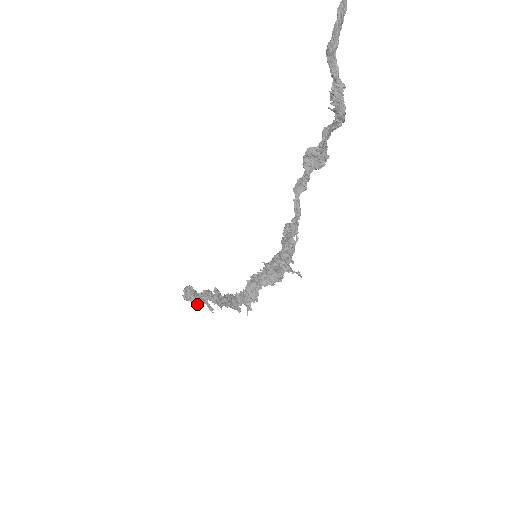
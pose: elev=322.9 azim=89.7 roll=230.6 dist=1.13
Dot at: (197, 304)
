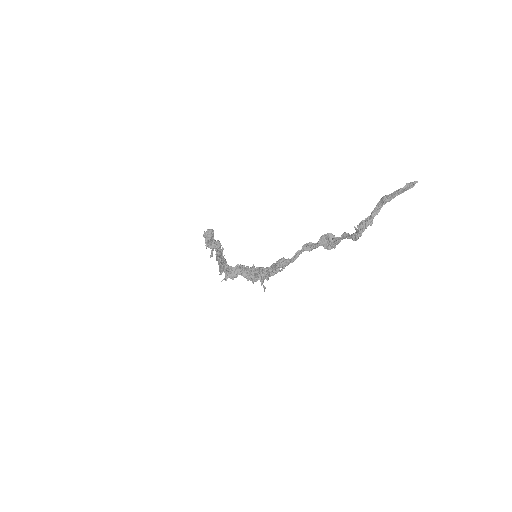
Dot at: (207, 244)
